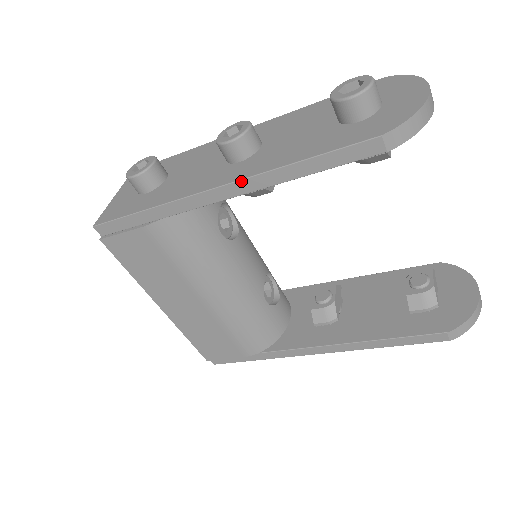
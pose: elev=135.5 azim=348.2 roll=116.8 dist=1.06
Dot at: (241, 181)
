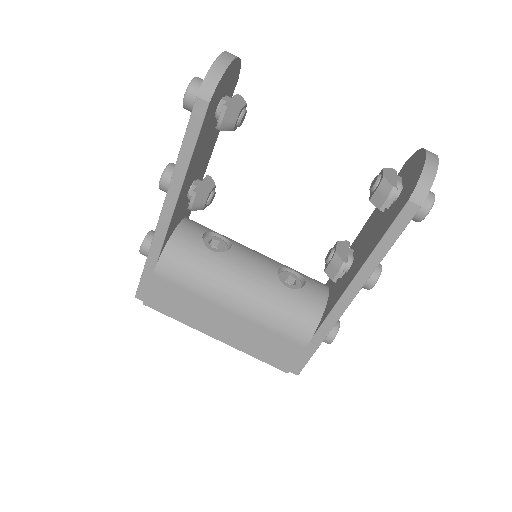
Dot at: (167, 194)
